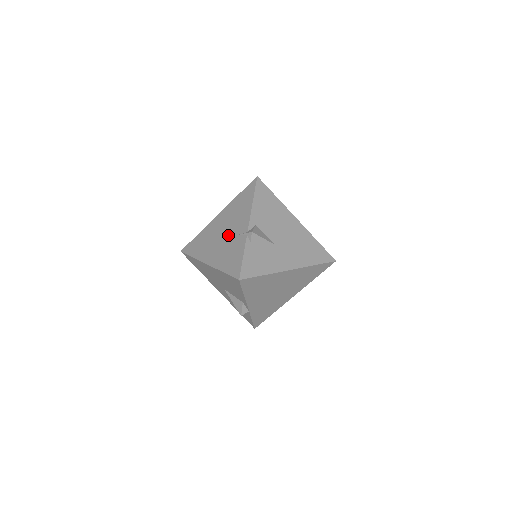
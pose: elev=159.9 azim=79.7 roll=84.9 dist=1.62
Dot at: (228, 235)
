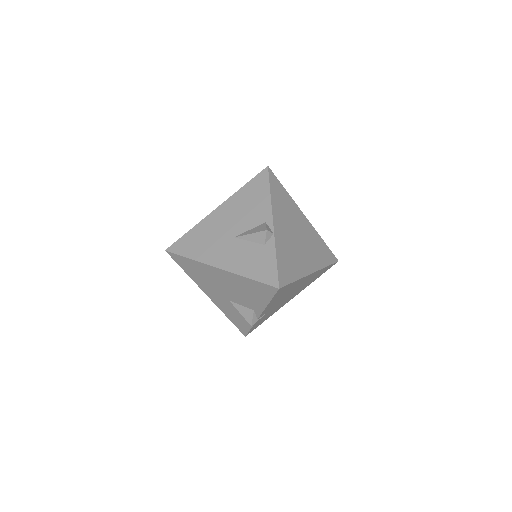
Dot at: occluded
